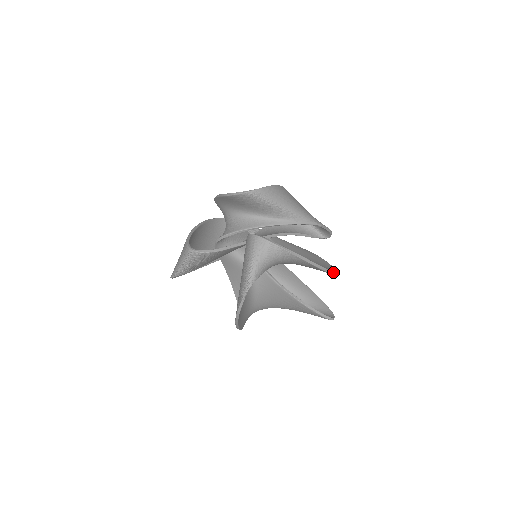
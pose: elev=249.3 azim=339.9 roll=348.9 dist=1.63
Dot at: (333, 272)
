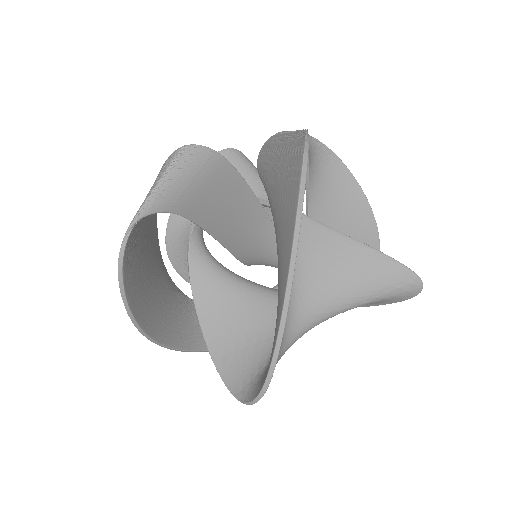
Dot at: (378, 236)
